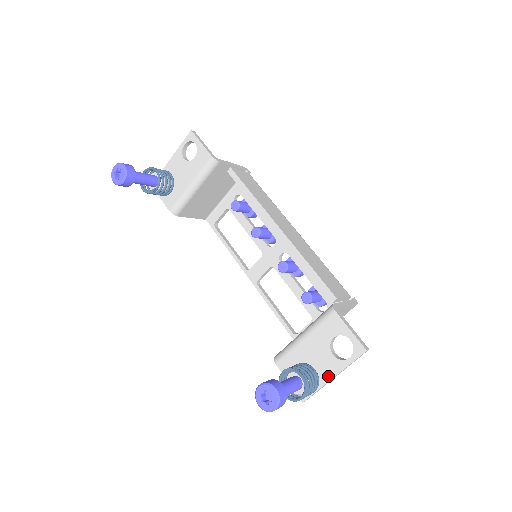
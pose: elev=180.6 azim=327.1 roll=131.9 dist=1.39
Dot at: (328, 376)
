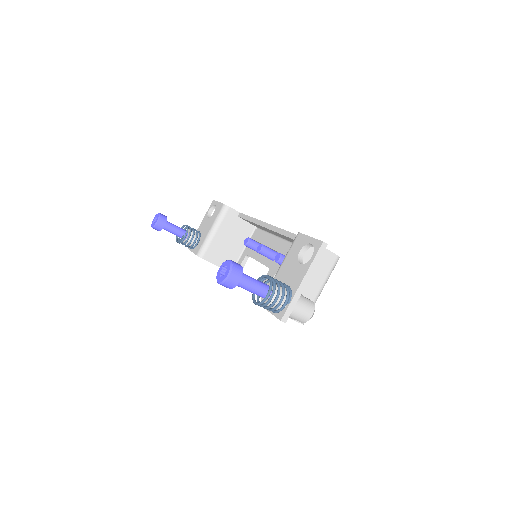
Dot at: (298, 283)
